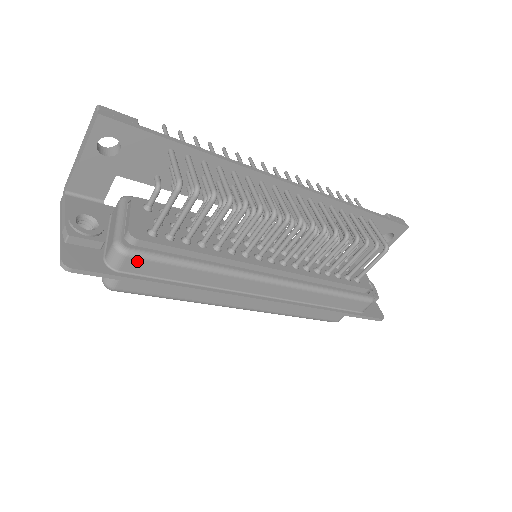
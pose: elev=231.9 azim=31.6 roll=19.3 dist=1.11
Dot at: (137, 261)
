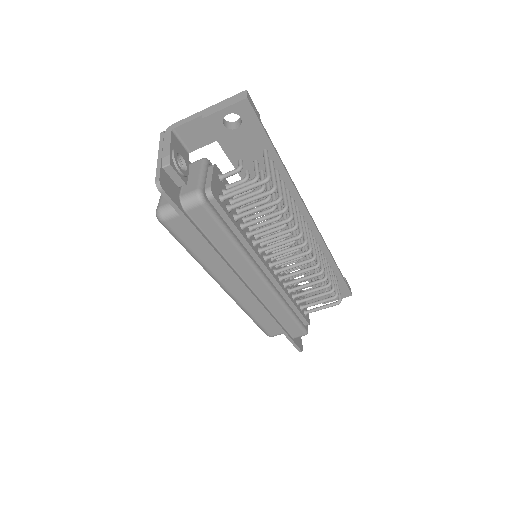
Dot at: (204, 212)
